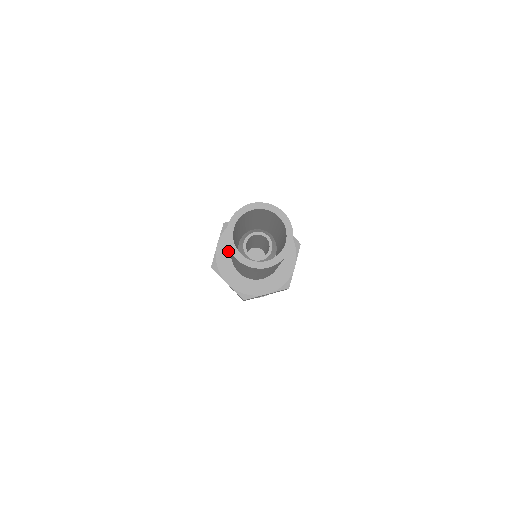
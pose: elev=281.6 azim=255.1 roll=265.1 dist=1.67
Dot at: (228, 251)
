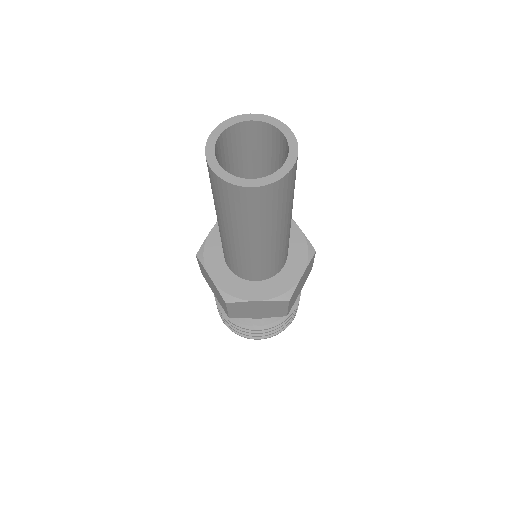
Dot at: occluded
